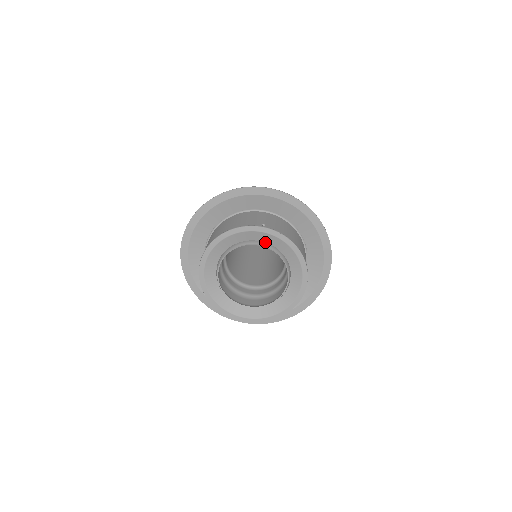
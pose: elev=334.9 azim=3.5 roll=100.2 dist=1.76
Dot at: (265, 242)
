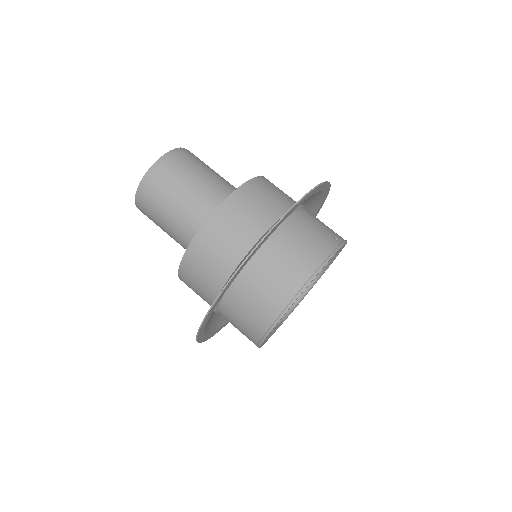
Dot at: occluded
